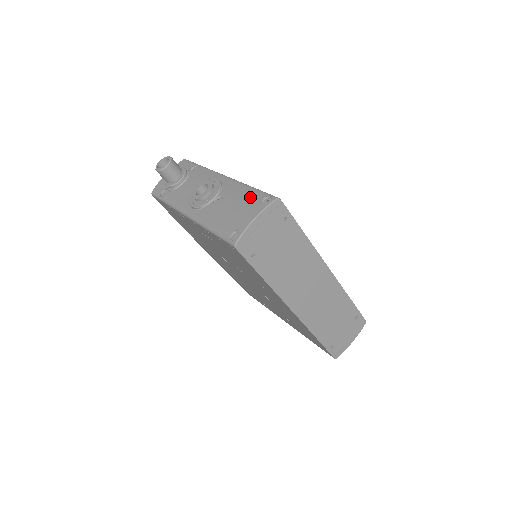
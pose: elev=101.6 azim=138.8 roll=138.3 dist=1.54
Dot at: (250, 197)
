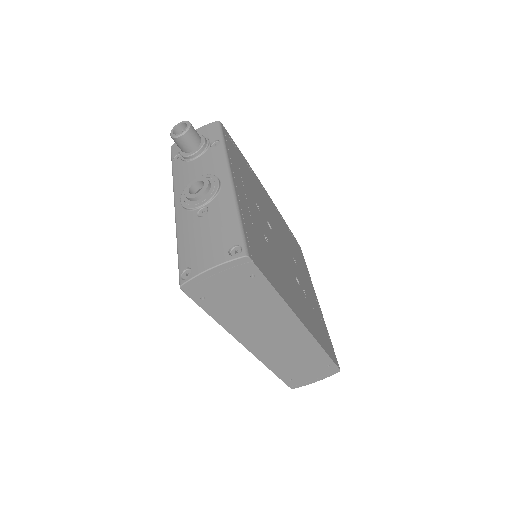
Dot at: (226, 233)
